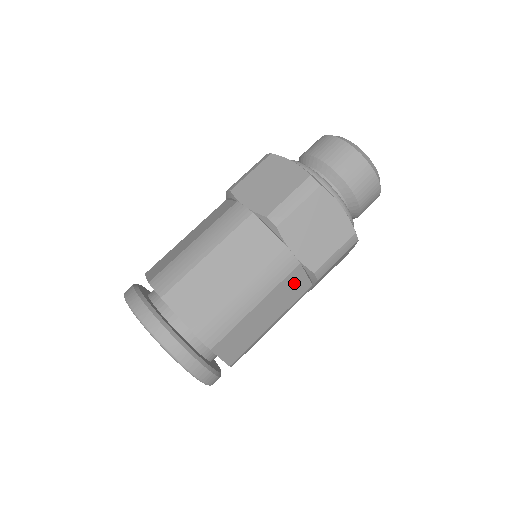
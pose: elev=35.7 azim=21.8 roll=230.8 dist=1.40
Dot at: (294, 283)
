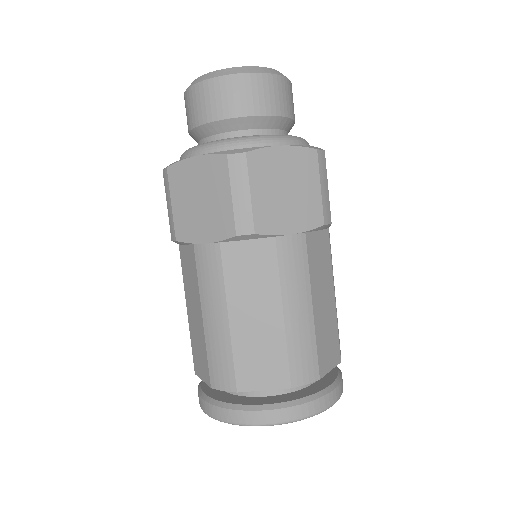
Dot at: (317, 250)
